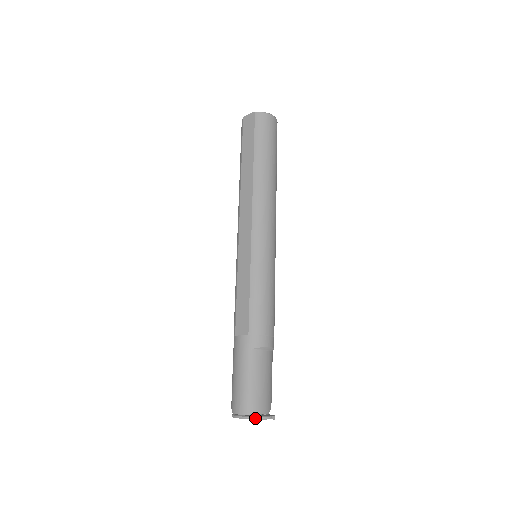
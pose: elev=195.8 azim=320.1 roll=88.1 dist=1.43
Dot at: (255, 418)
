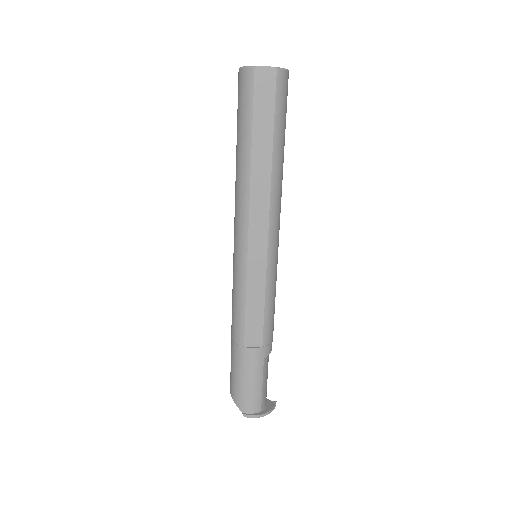
Dot at: occluded
